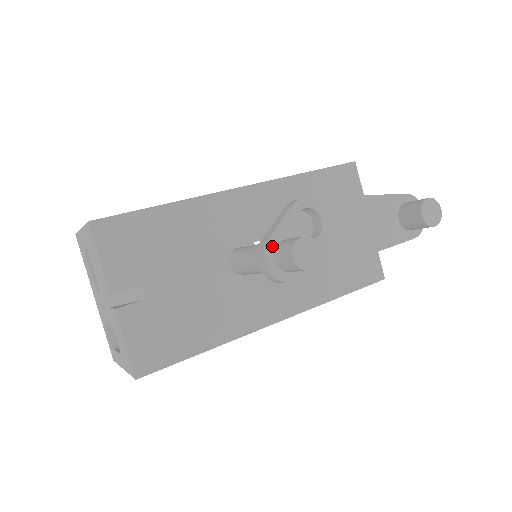
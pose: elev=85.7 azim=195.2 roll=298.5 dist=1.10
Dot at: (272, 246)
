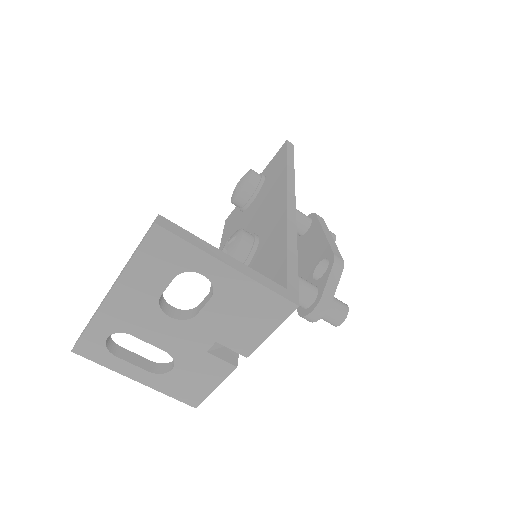
Dot at: (328, 305)
